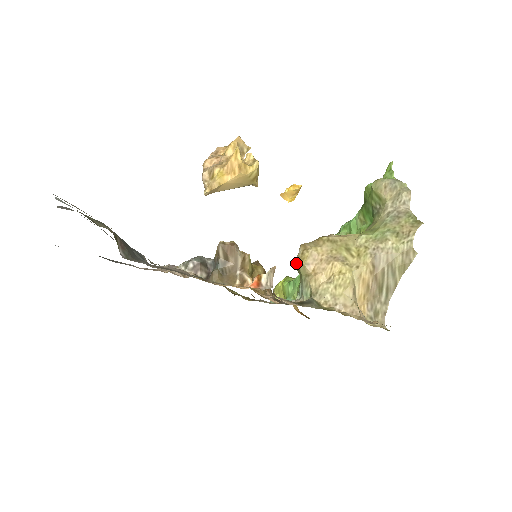
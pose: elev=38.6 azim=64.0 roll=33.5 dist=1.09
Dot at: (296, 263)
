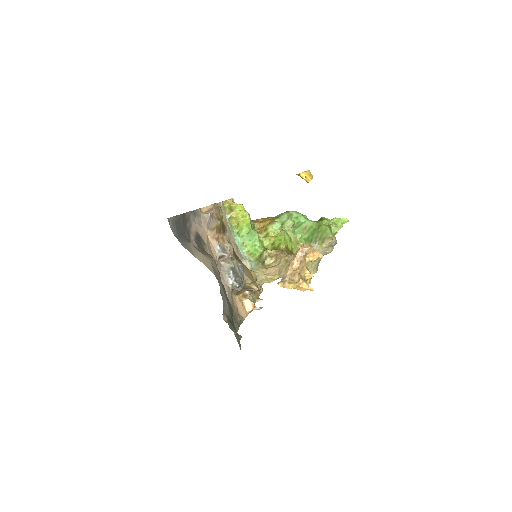
Dot at: (265, 263)
